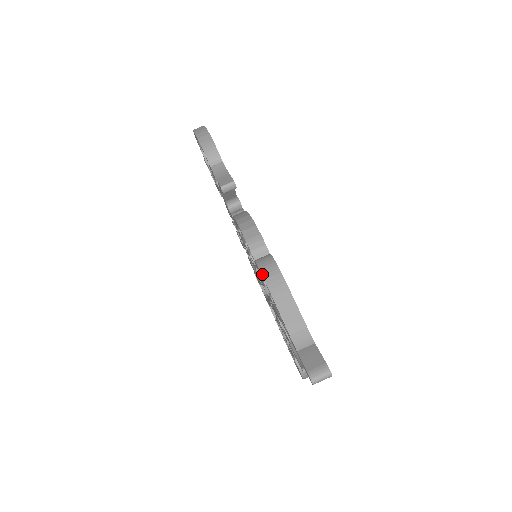
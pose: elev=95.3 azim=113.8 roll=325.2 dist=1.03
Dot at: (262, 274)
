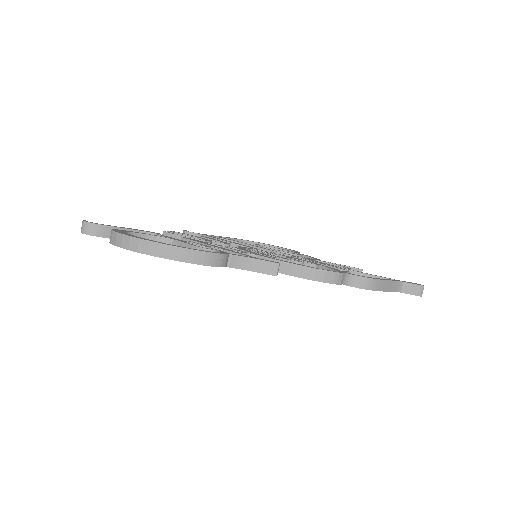
Dot at: occluded
